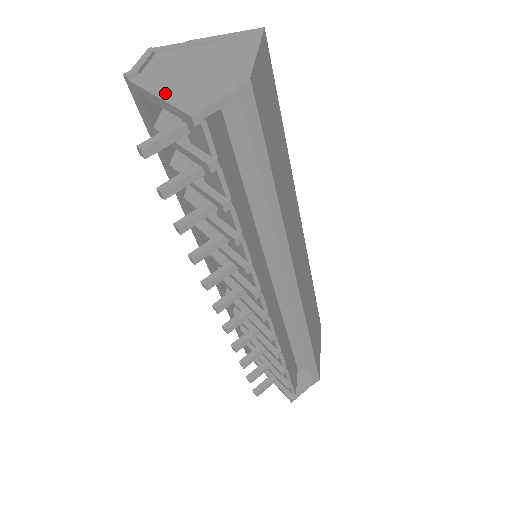
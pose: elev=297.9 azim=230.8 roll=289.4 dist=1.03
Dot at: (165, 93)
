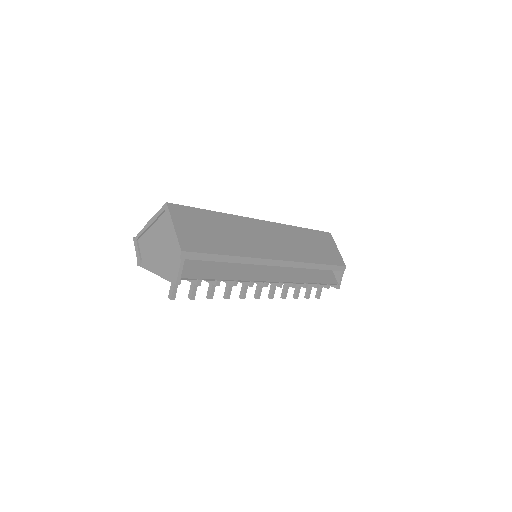
Dot at: (159, 272)
